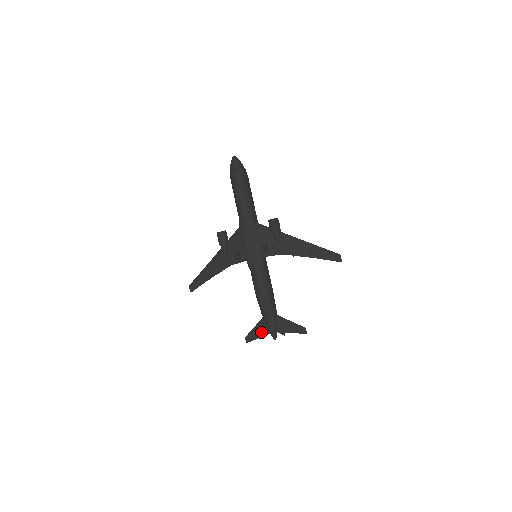
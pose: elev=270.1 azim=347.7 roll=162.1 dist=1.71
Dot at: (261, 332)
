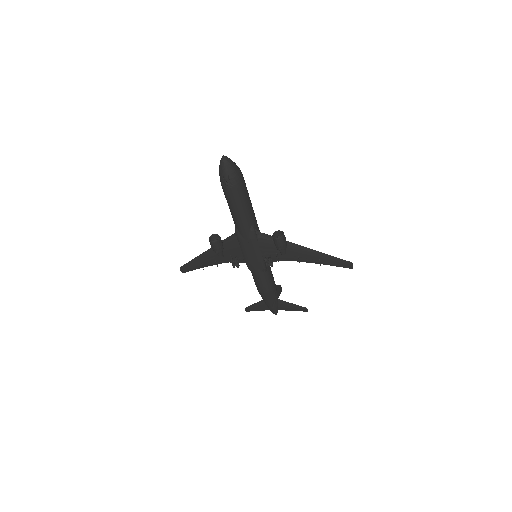
Dot at: (261, 308)
